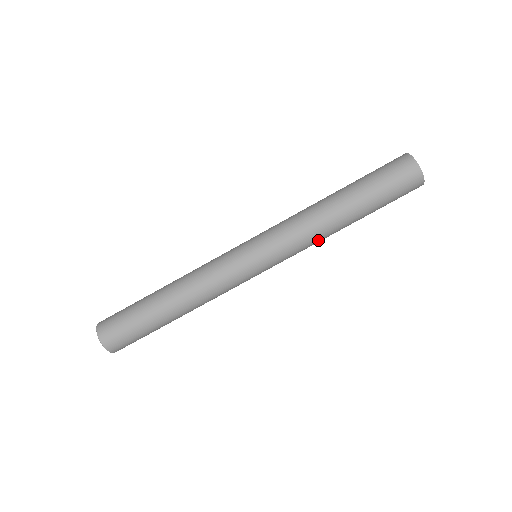
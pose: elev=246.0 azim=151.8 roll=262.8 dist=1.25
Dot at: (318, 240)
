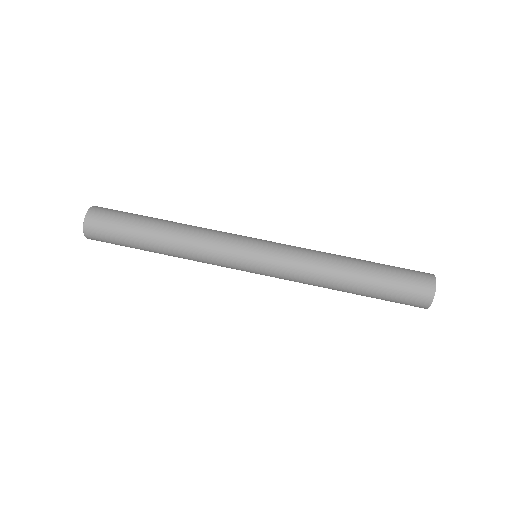
Dot at: (313, 283)
